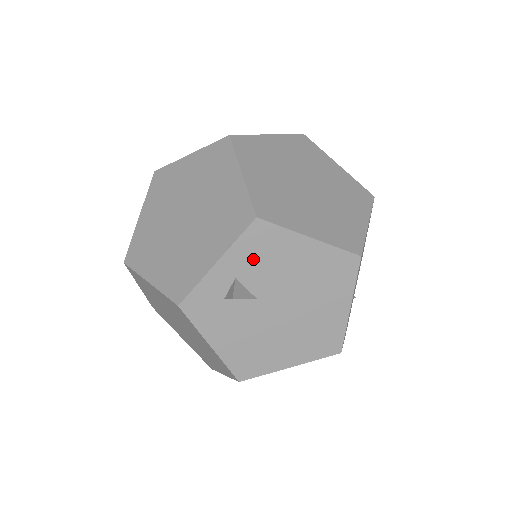
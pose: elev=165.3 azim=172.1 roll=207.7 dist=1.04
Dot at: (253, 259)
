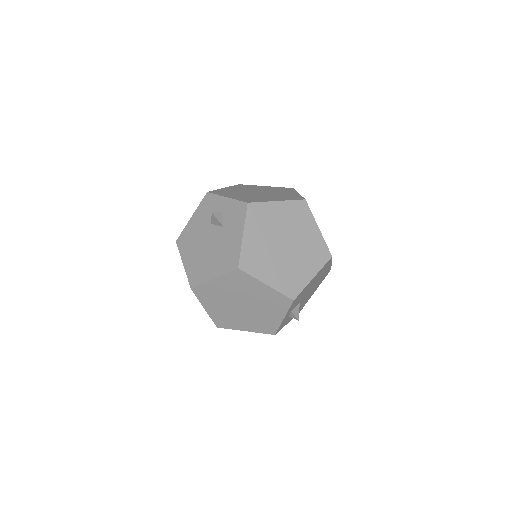
Dot at: (295, 303)
